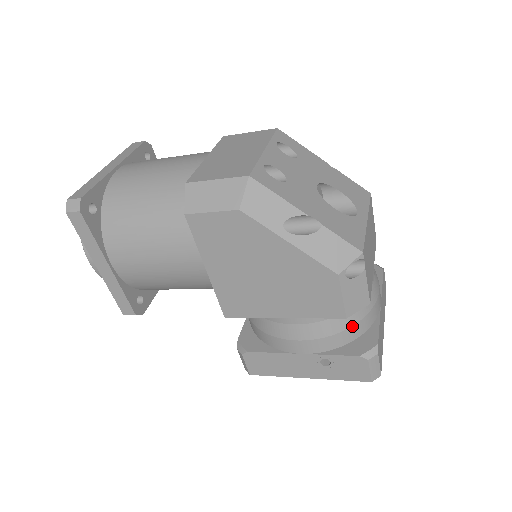
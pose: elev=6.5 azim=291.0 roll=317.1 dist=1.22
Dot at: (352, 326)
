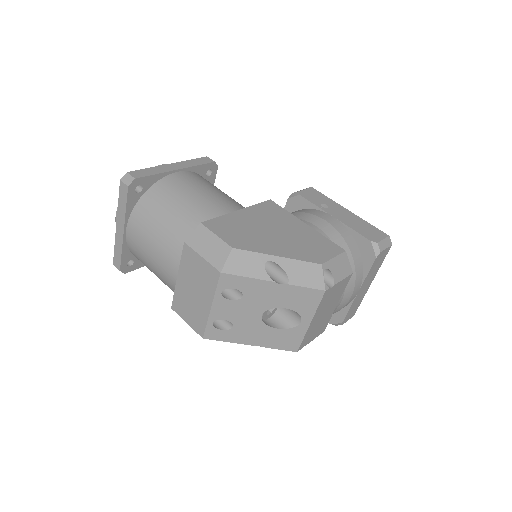
Dot at: occluded
